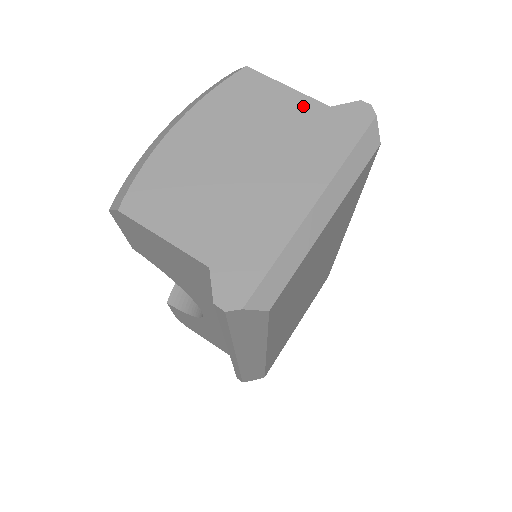
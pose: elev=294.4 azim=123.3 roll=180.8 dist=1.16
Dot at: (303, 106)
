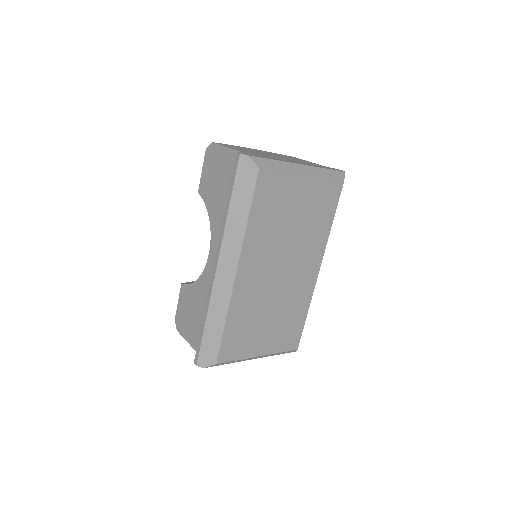
Dot at: occluded
